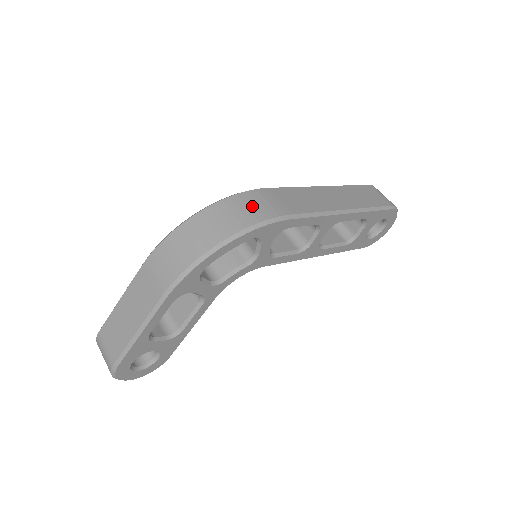
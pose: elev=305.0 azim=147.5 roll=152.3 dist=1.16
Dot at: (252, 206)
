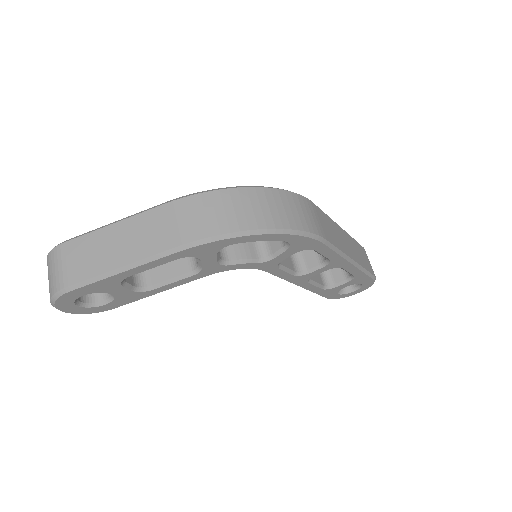
Dot at: (301, 211)
